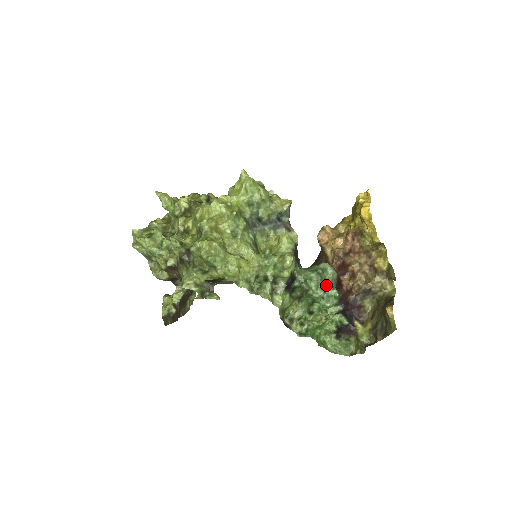
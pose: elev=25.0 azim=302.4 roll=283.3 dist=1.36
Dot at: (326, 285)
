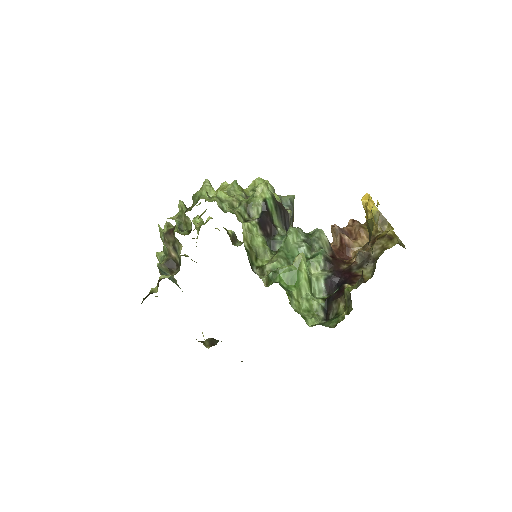
Dot at: (311, 242)
